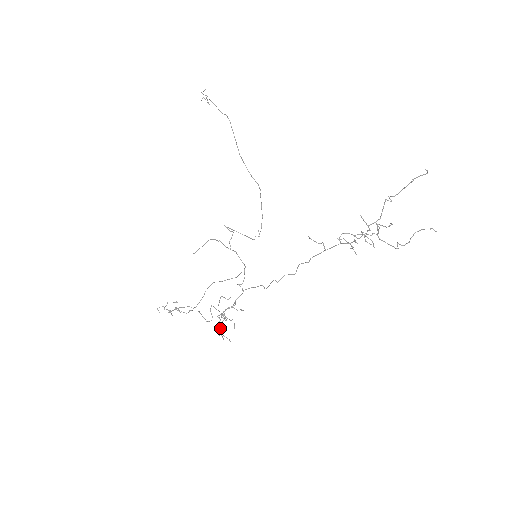
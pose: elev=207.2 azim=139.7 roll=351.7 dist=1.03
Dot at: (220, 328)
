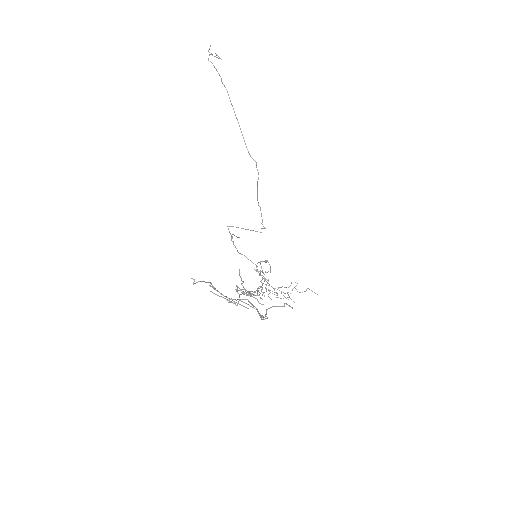
Dot at: occluded
